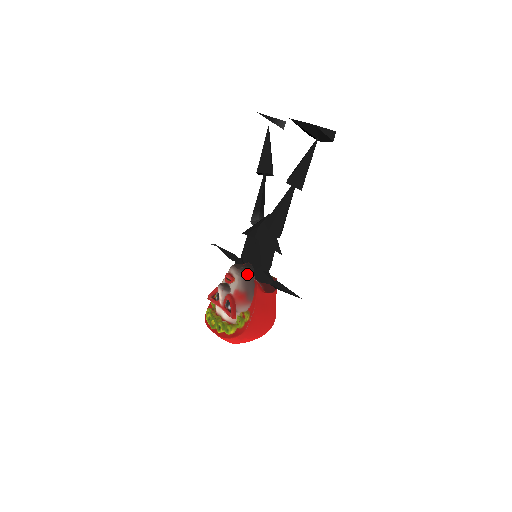
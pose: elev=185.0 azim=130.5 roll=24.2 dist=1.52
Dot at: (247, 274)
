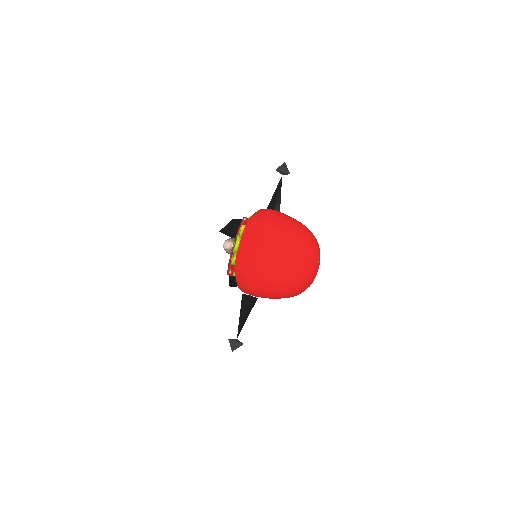
Dot at: occluded
